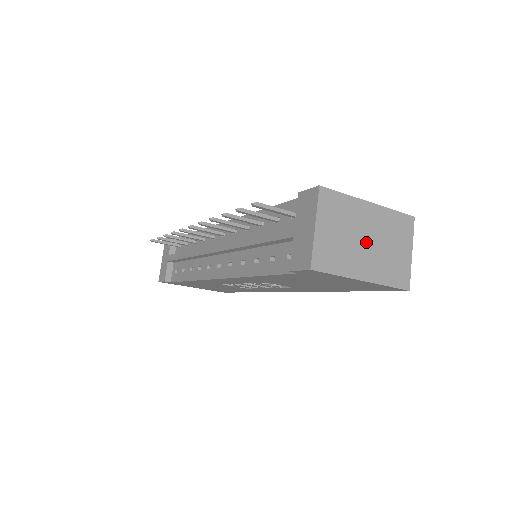
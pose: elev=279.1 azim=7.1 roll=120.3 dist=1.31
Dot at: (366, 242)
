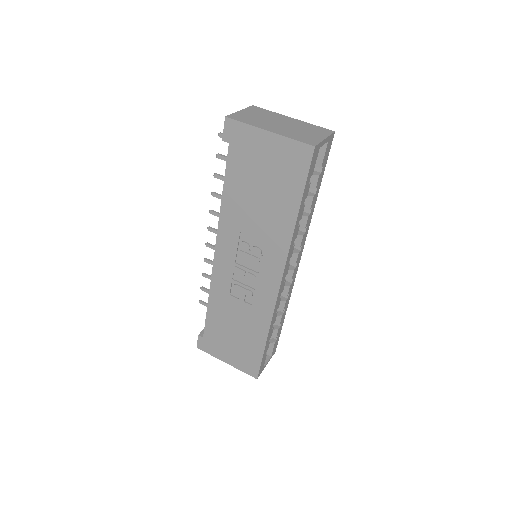
Dot at: (280, 124)
